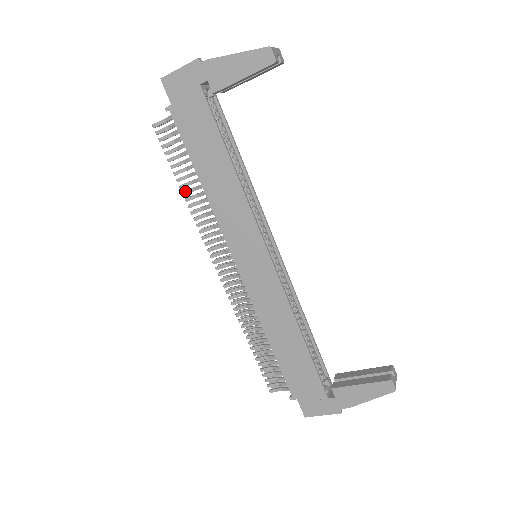
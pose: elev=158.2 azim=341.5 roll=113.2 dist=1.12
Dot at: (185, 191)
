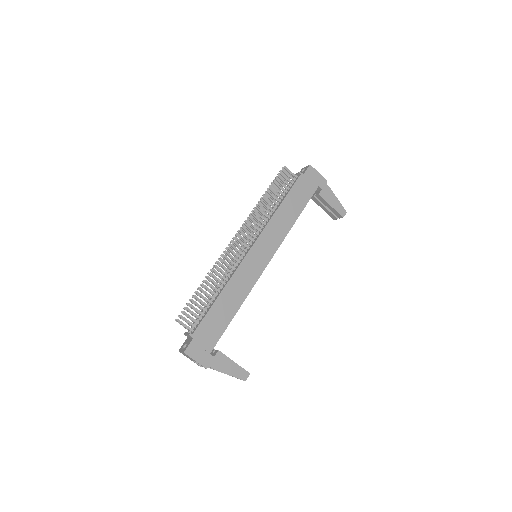
Dot at: (265, 198)
